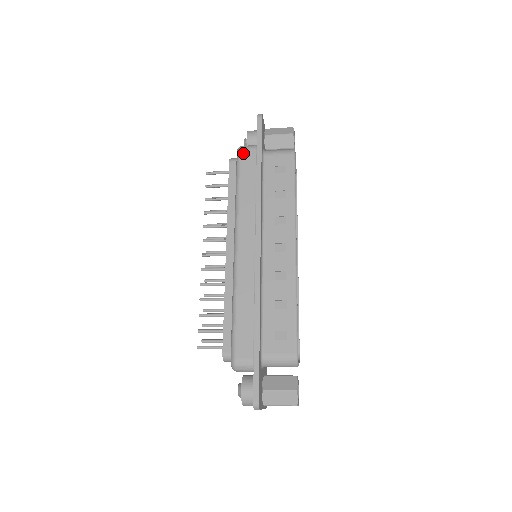
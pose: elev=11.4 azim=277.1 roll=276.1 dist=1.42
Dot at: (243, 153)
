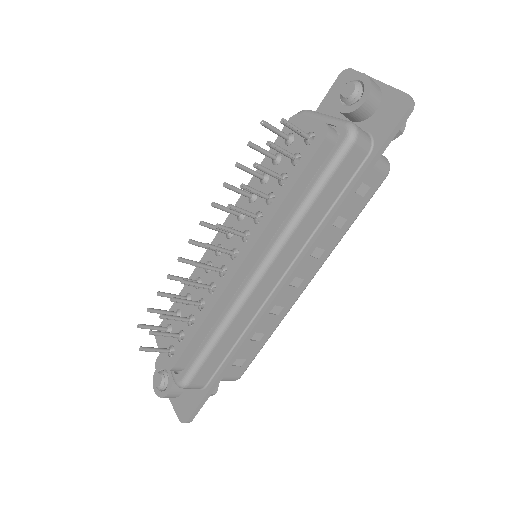
Dot at: (354, 150)
